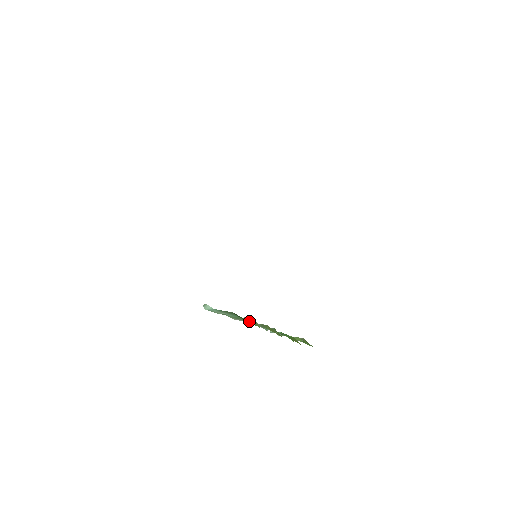
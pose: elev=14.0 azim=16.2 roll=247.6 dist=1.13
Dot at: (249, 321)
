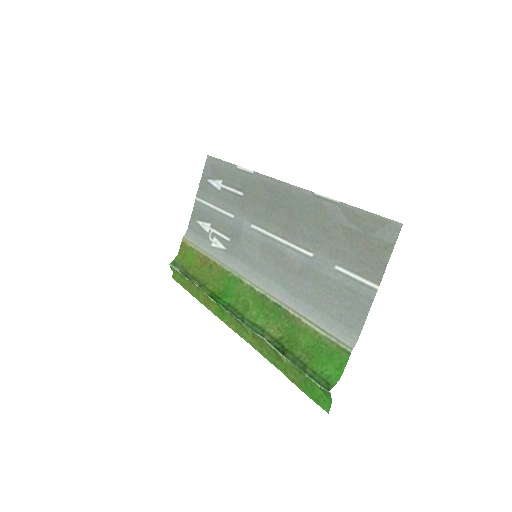
Dot at: occluded
